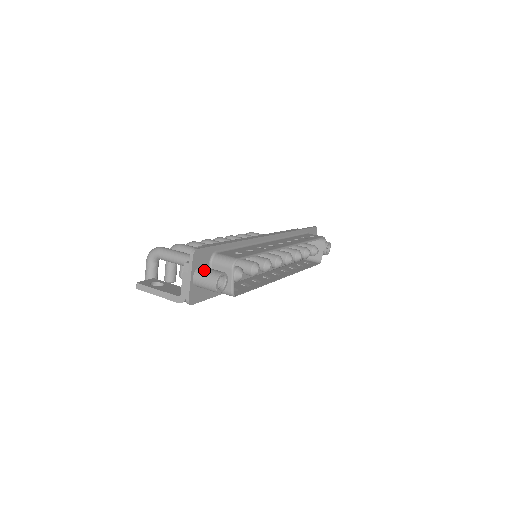
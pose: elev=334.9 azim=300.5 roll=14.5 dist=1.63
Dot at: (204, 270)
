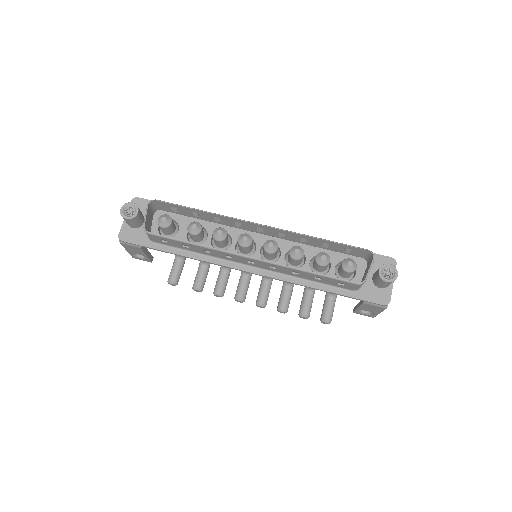
Dot at: occluded
